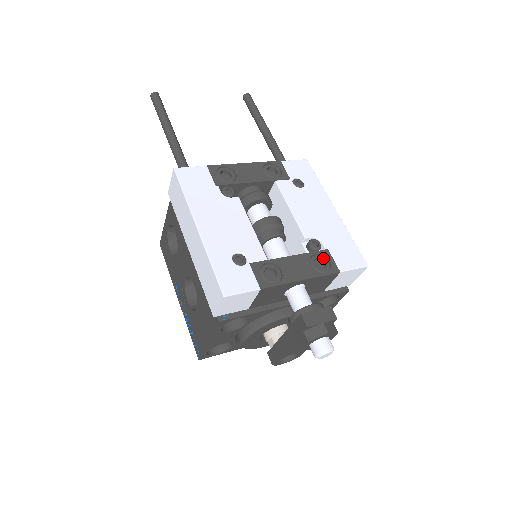
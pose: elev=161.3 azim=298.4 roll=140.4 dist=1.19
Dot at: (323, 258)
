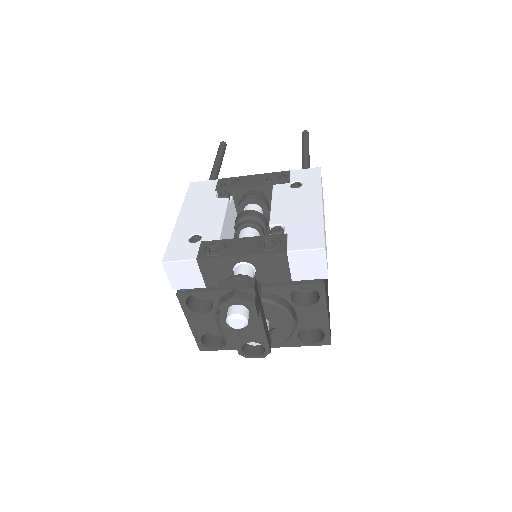
Dot at: (276, 240)
